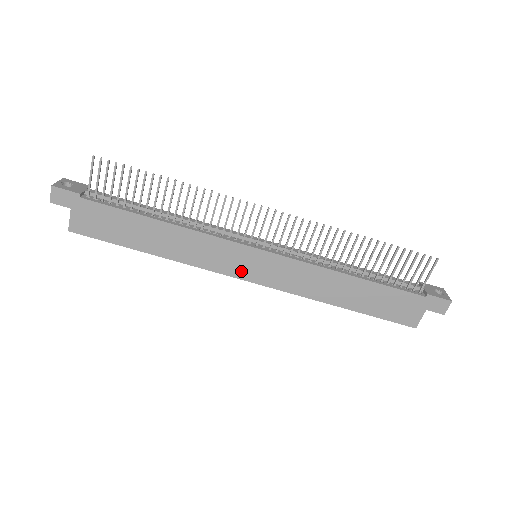
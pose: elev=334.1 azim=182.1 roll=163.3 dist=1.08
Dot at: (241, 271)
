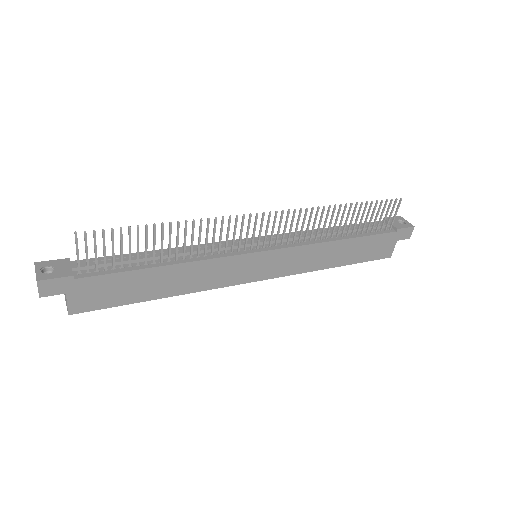
Dot at: (249, 276)
